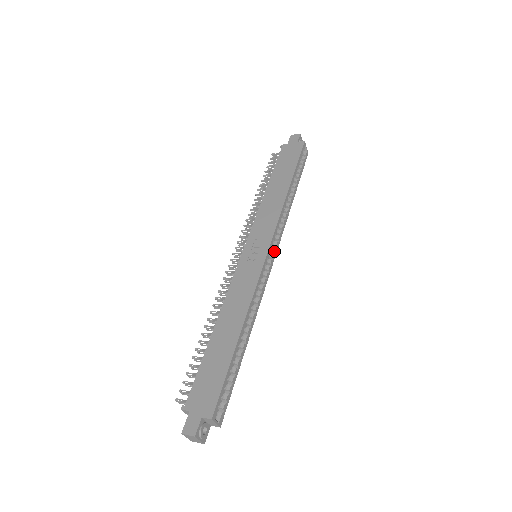
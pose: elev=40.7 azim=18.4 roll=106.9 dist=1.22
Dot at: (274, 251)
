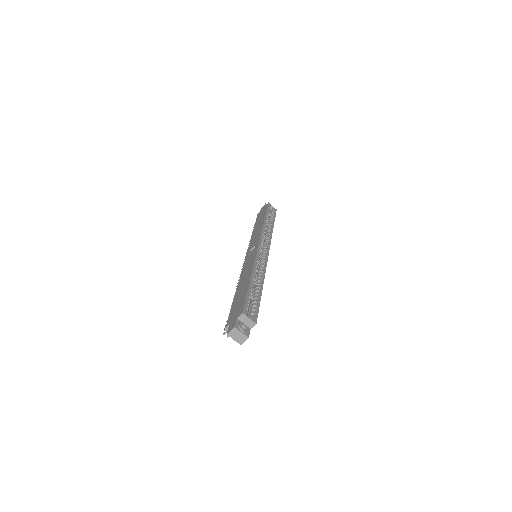
Dot at: (266, 247)
